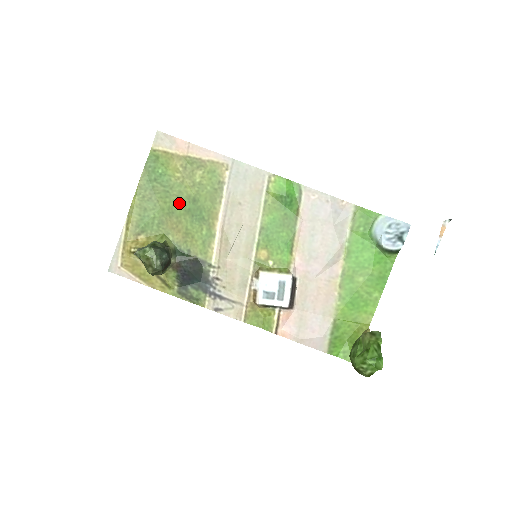
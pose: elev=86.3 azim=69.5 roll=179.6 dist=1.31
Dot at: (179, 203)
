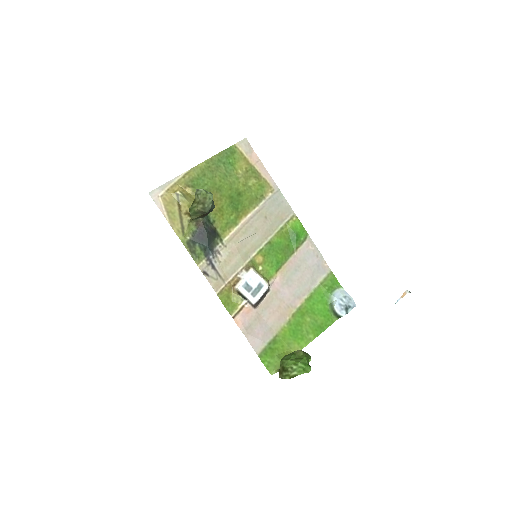
Dot at: (229, 188)
